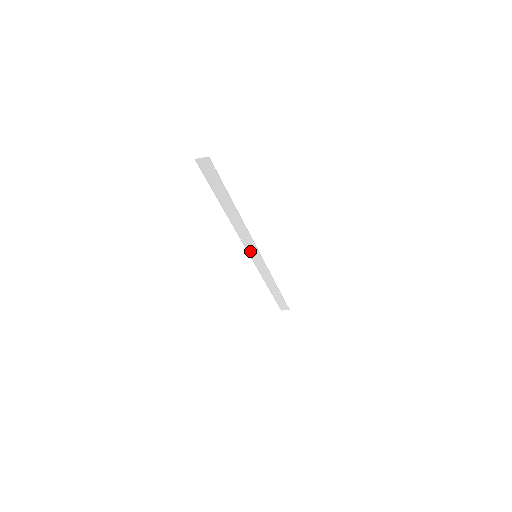
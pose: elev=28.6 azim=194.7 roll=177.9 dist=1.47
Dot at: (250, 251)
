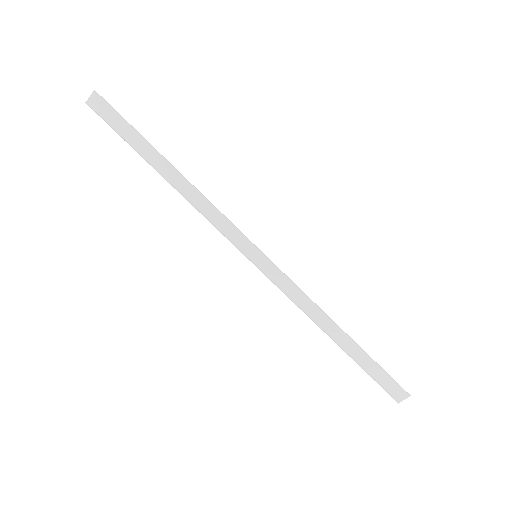
Dot at: (242, 248)
